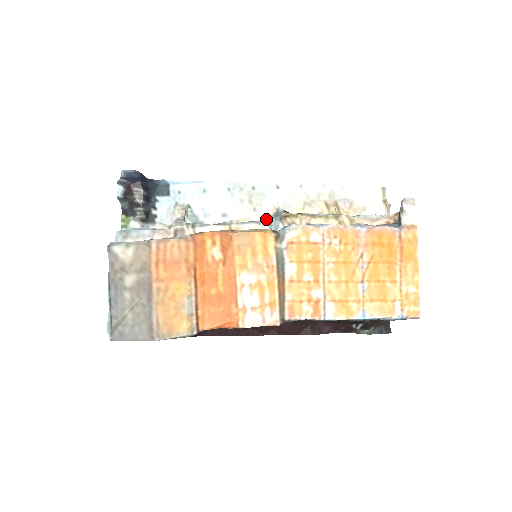
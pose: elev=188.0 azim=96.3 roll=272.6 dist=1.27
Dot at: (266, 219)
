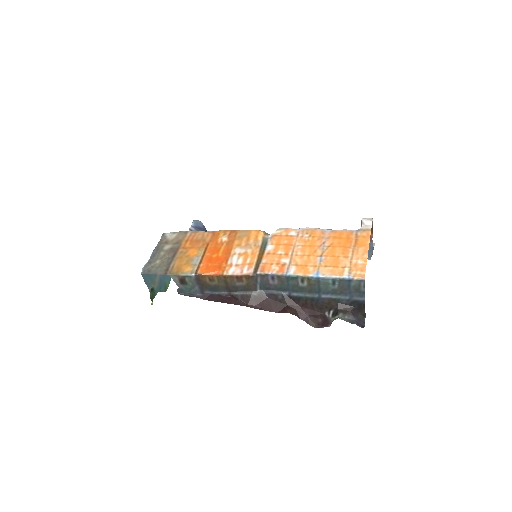
Dot at: occluded
